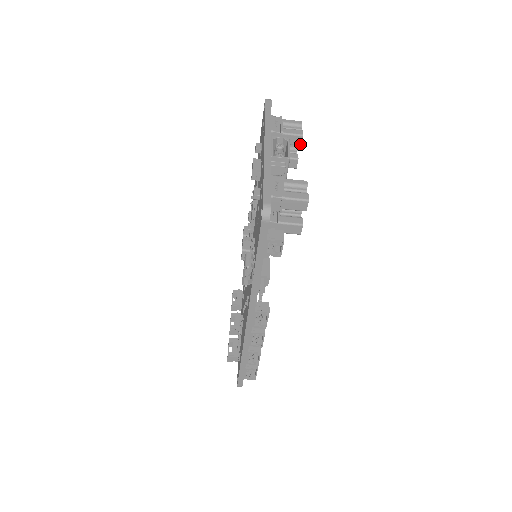
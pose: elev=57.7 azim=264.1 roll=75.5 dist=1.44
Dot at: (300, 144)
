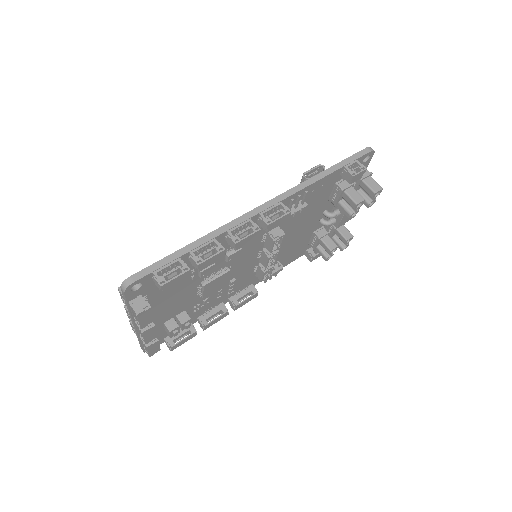
Dot at: (348, 239)
